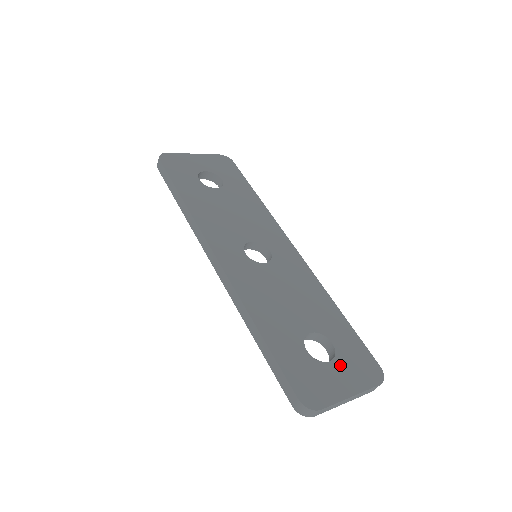
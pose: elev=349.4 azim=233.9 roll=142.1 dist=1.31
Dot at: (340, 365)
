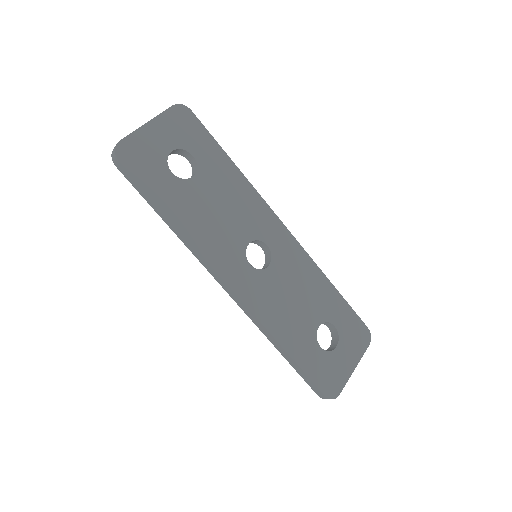
Dot at: (343, 345)
